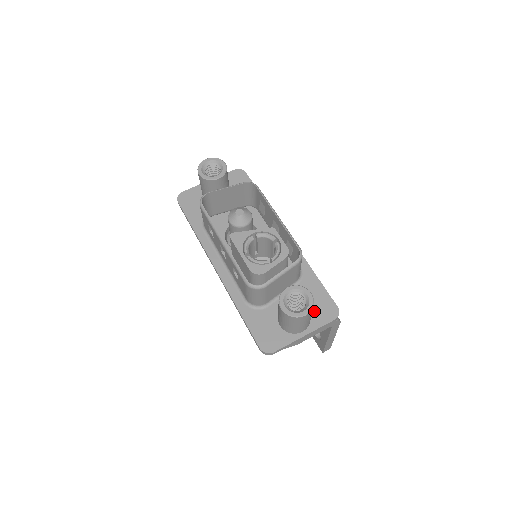
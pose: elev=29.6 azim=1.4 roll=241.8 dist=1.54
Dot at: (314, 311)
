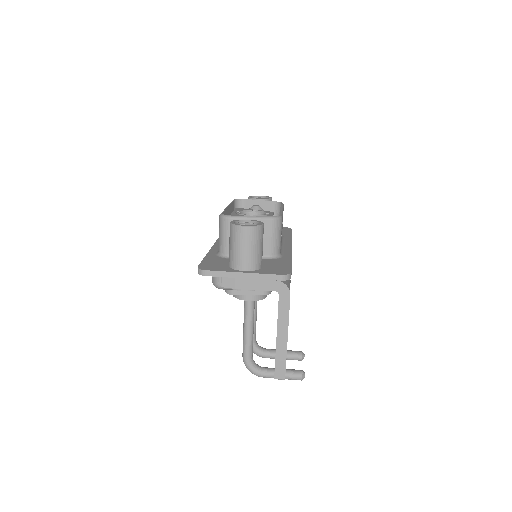
Dot at: (267, 268)
